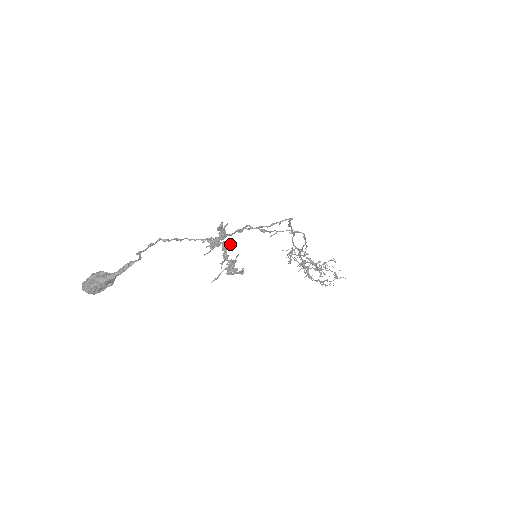
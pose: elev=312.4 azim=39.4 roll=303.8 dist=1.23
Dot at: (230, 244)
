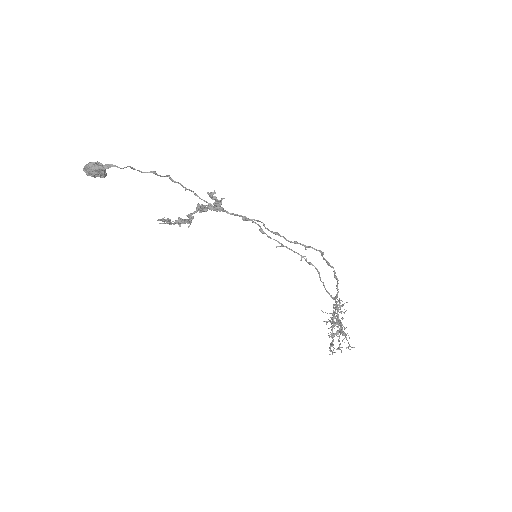
Dot at: (205, 210)
